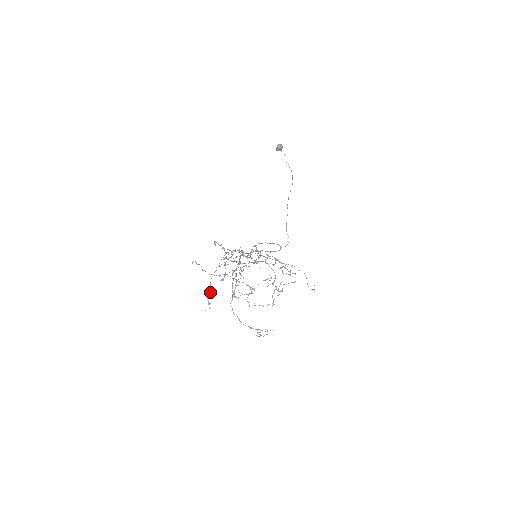
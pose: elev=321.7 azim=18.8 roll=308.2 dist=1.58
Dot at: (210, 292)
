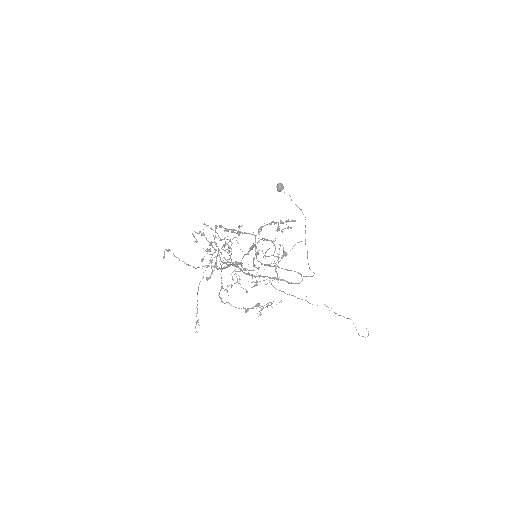
Dot at: (197, 304)
